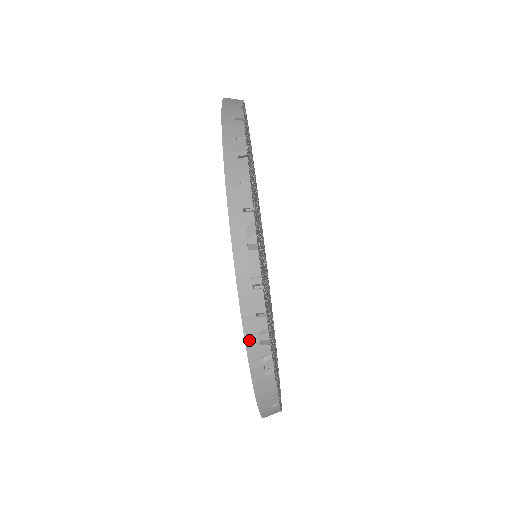
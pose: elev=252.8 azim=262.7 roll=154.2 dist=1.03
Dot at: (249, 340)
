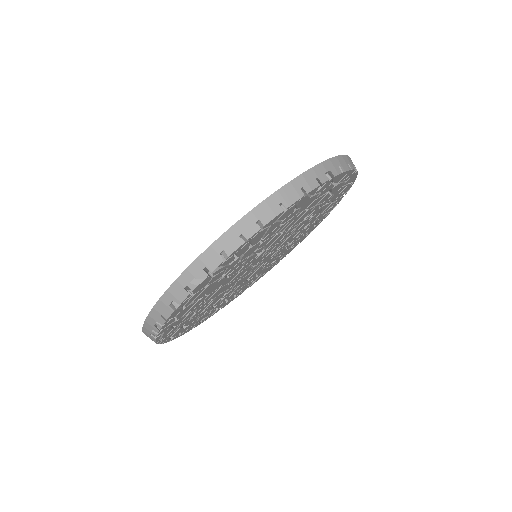
Dot at: (150, 318)
